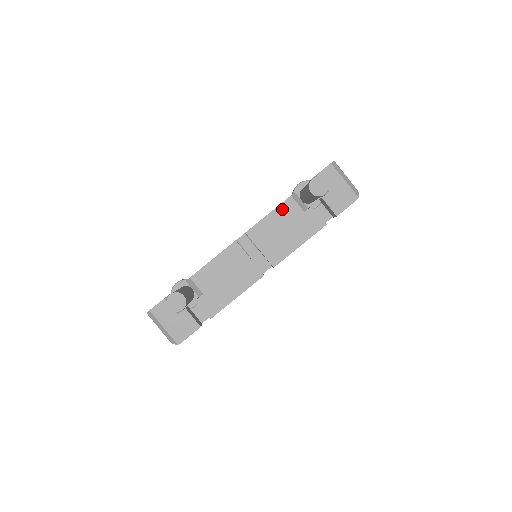
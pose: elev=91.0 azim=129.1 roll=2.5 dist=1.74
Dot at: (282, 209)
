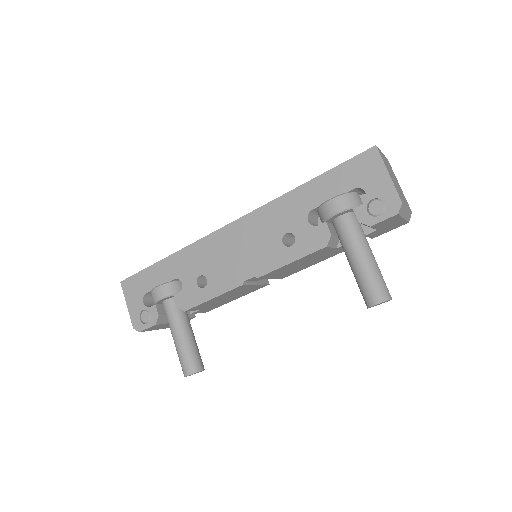
Dot at: (310, 256)
